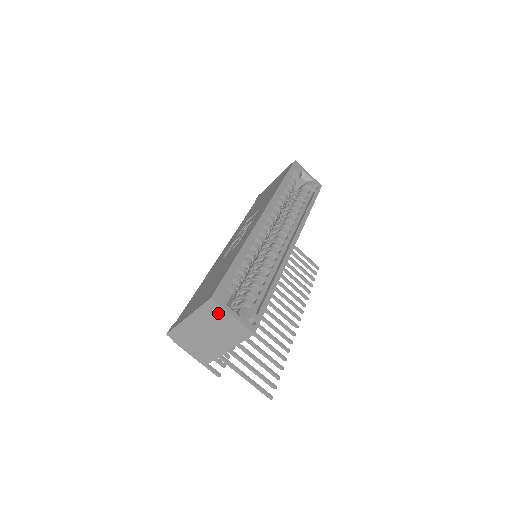
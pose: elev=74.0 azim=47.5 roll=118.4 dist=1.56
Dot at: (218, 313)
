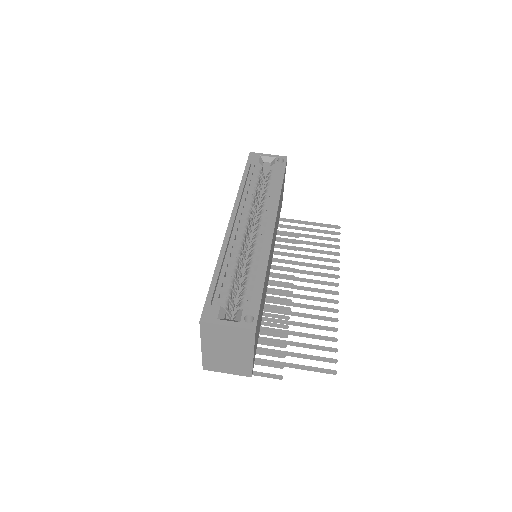
Dot at: (216, 330)
